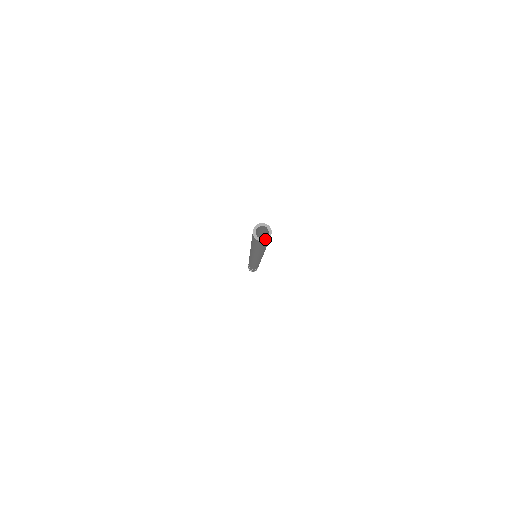
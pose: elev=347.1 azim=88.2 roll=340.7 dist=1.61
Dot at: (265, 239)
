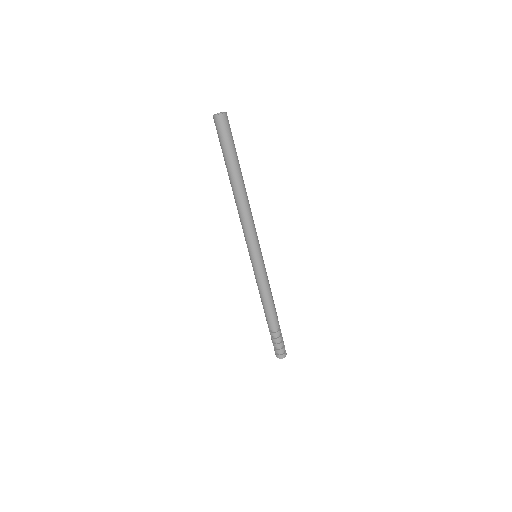
Dot at: (220, 114)
